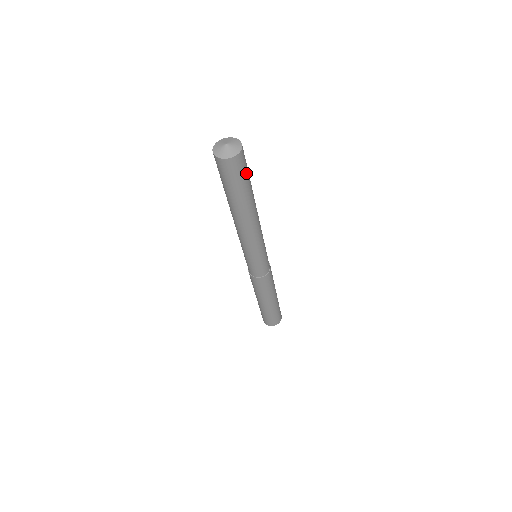
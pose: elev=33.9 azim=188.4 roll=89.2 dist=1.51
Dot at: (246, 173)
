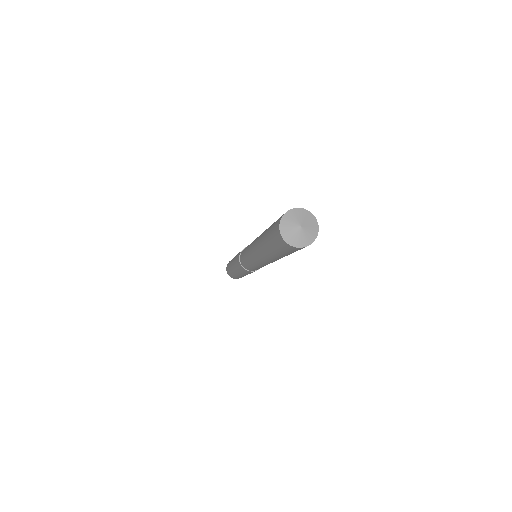
Dot at: occluded
